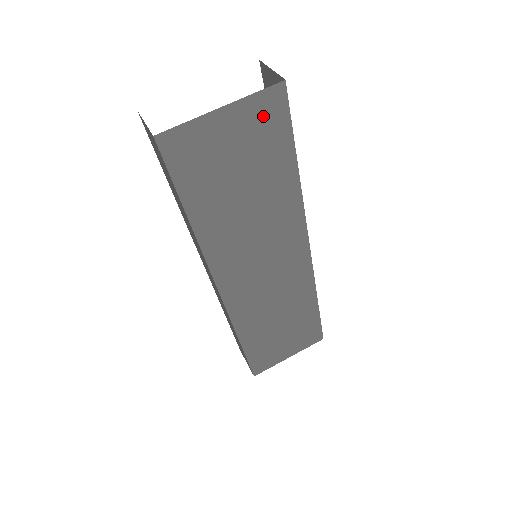
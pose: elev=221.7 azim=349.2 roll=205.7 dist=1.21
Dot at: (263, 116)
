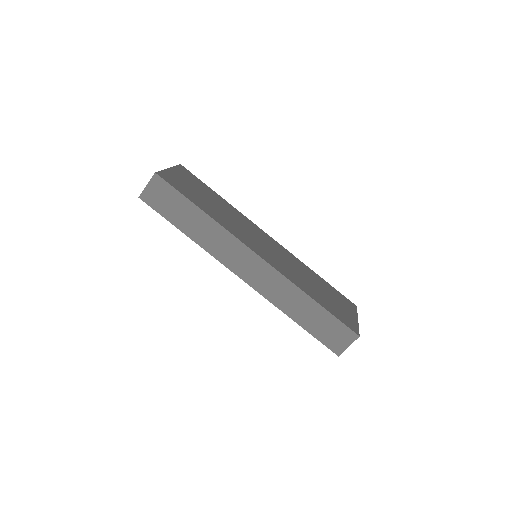
Dot at: (186, 174)
